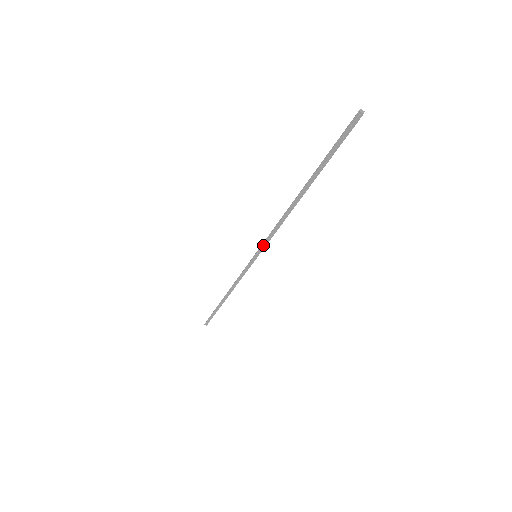
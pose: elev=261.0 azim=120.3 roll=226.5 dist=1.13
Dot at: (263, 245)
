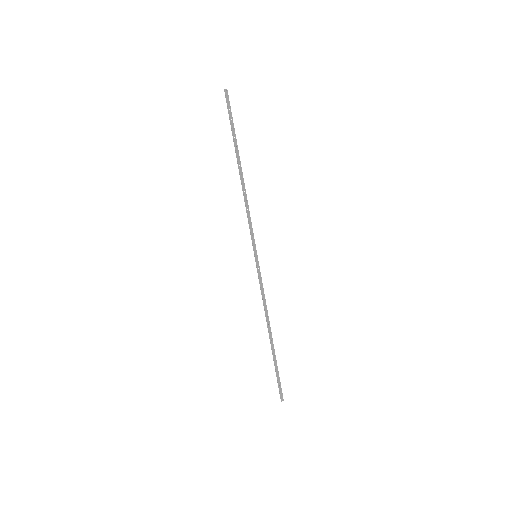
Dot at: (252, 238)
